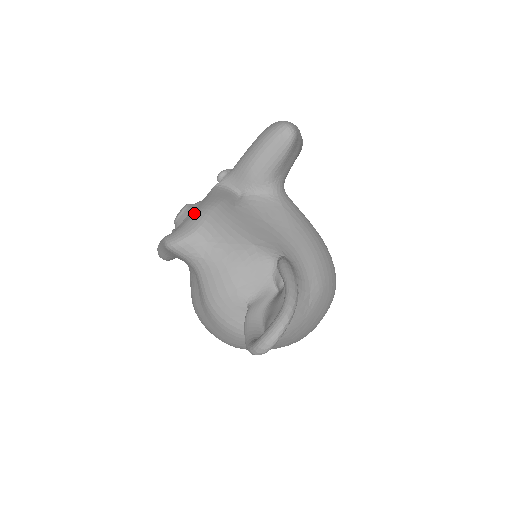
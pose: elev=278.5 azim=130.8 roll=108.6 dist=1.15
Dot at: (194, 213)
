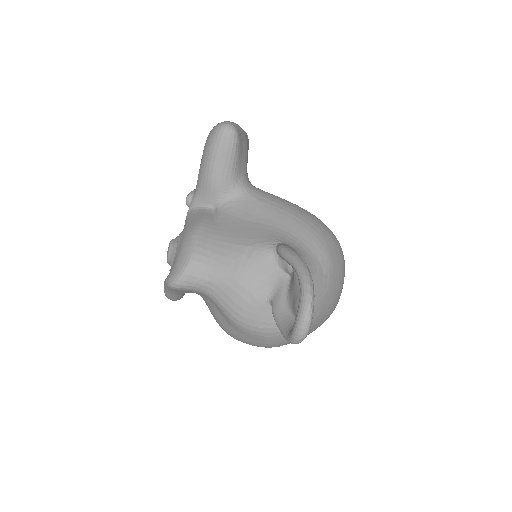
Dot at: (181, 245)
